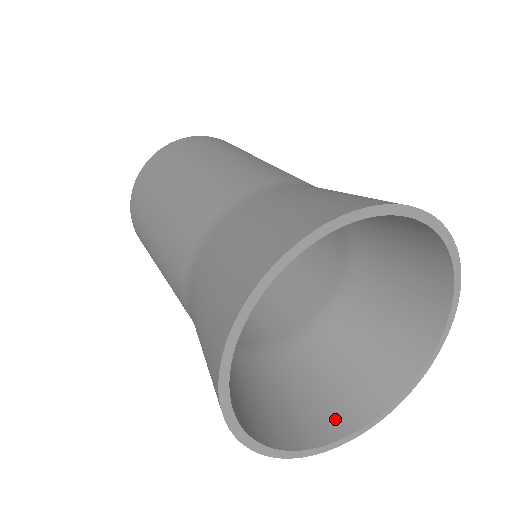
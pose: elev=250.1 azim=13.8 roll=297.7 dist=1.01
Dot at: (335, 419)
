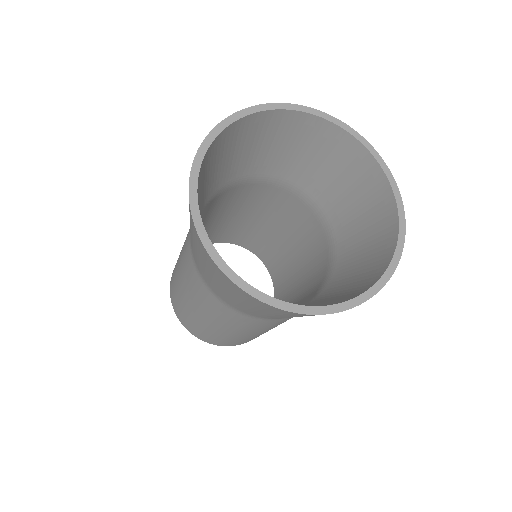
Dot at: occluded
